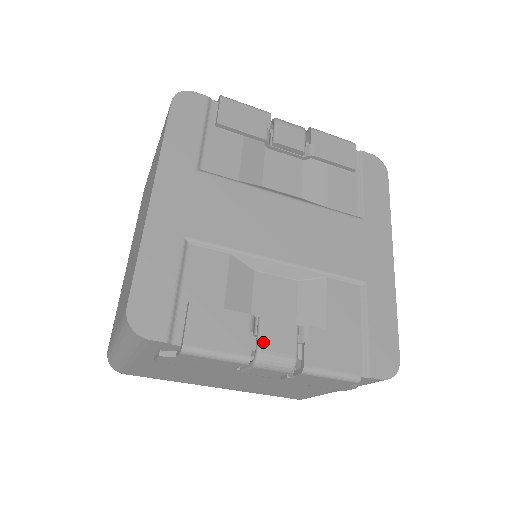
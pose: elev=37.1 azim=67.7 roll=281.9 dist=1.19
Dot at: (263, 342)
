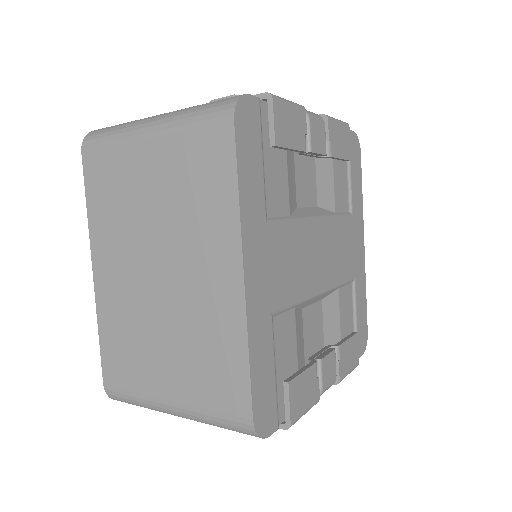
Dot at: (323, 380)
